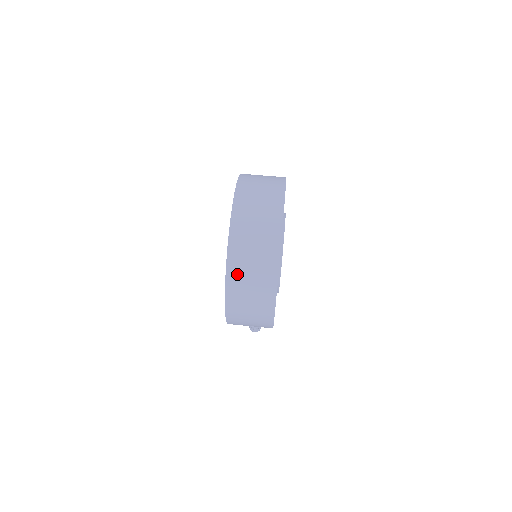
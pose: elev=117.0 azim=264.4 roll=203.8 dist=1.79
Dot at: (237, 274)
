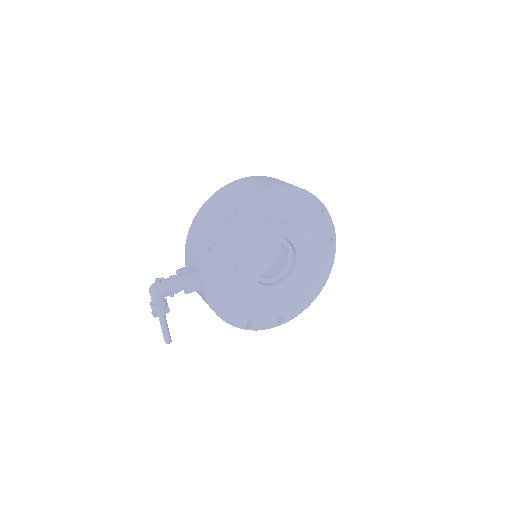
Dot at: occluded
